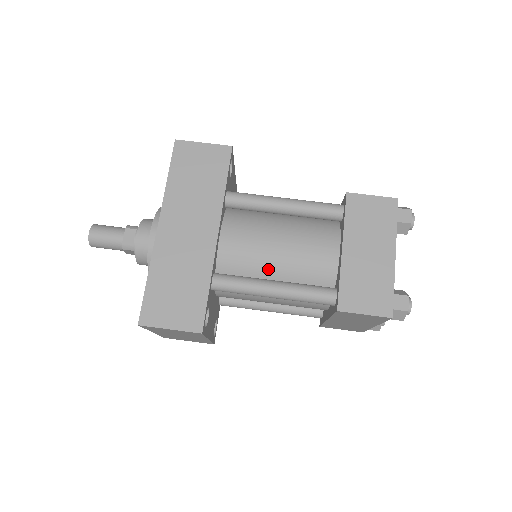
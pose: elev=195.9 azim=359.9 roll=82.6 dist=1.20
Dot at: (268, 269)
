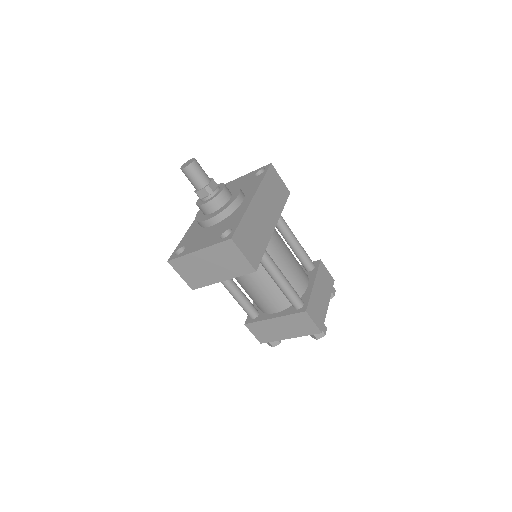
Dot at: (279, 266)
